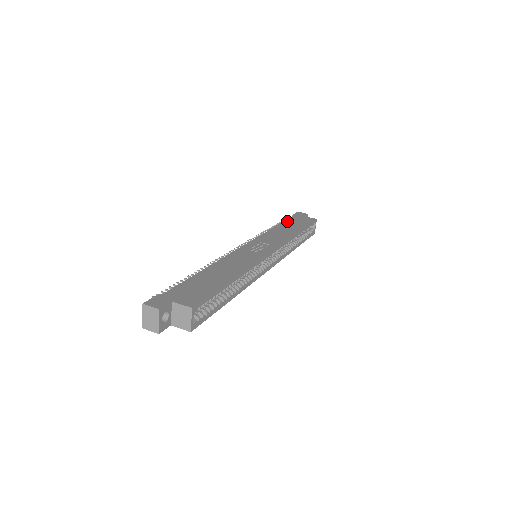
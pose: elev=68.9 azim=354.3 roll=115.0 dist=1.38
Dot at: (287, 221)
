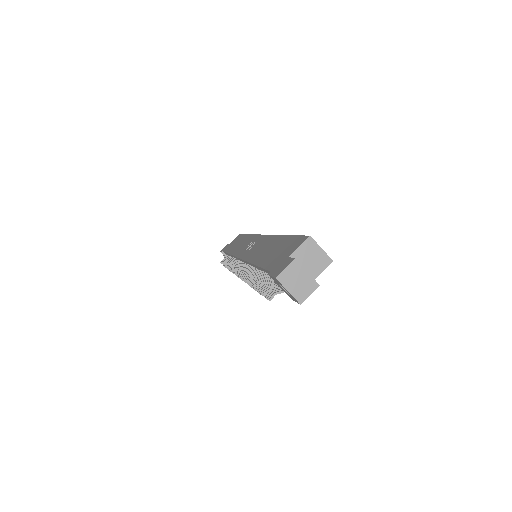
Dot at: (227, 250)
